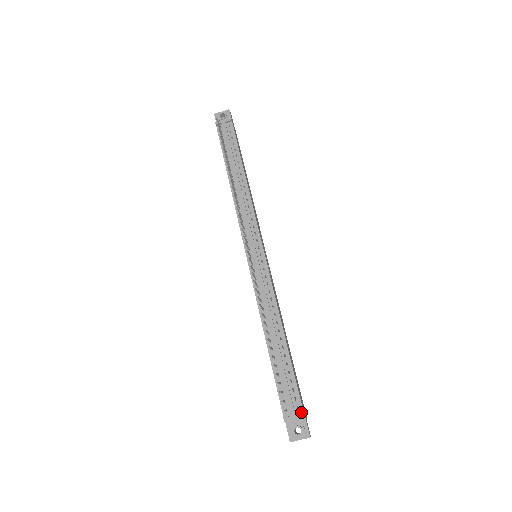
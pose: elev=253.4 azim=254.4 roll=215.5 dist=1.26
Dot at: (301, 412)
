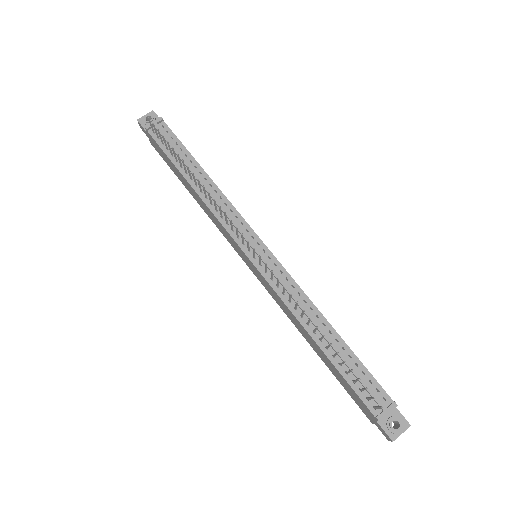
Dot at: (391, 402)
